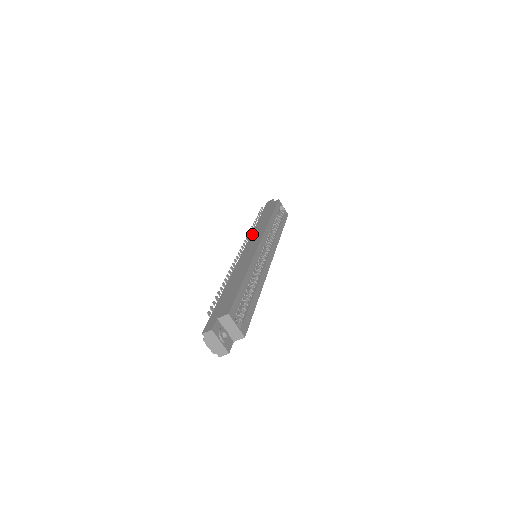
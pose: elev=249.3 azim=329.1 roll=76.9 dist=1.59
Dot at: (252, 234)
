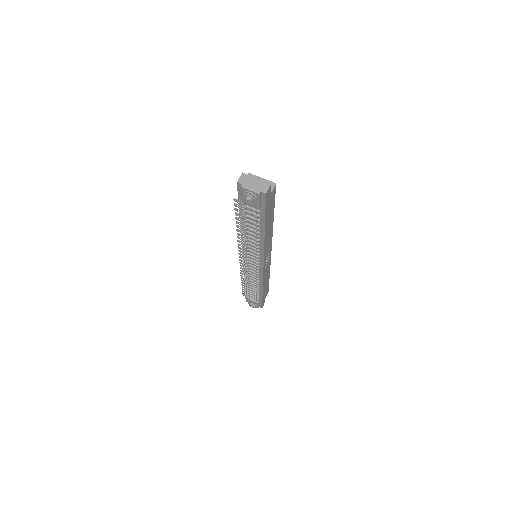
Dot at: occluded
